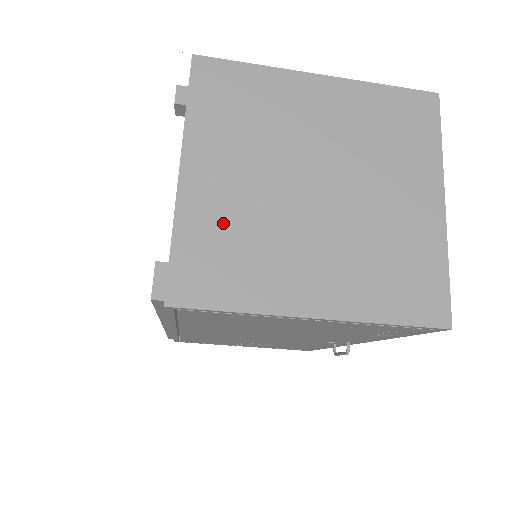
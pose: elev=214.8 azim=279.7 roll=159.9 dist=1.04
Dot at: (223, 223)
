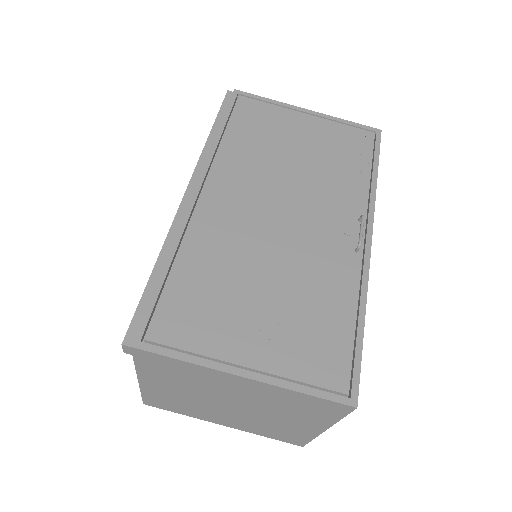
Dot at: occluded
